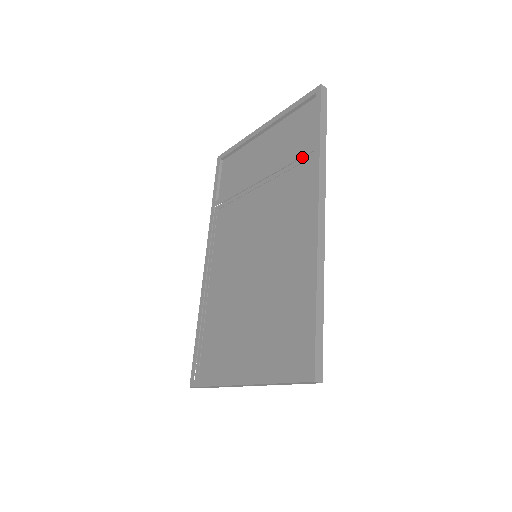
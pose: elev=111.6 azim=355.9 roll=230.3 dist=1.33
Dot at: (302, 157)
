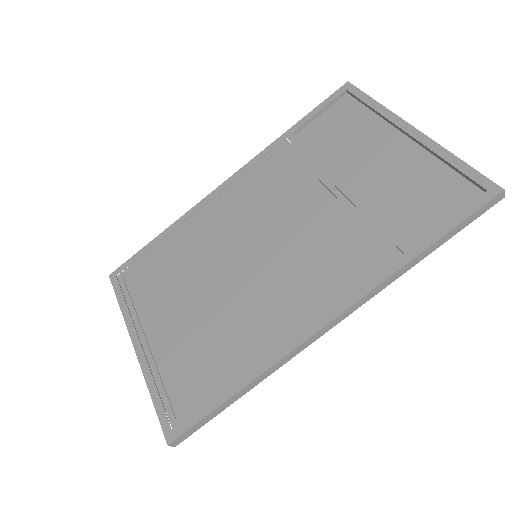
Dot at: (390, 239)
